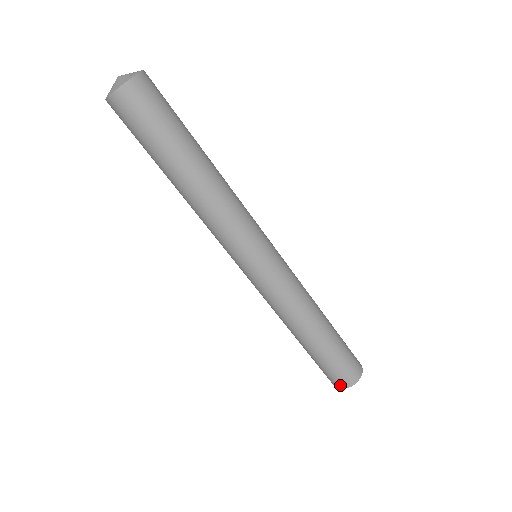
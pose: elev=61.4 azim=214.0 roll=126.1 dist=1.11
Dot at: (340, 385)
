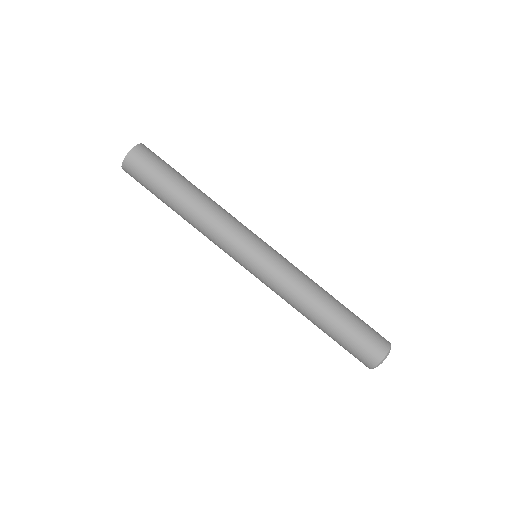
Dot at: (380, 353)
